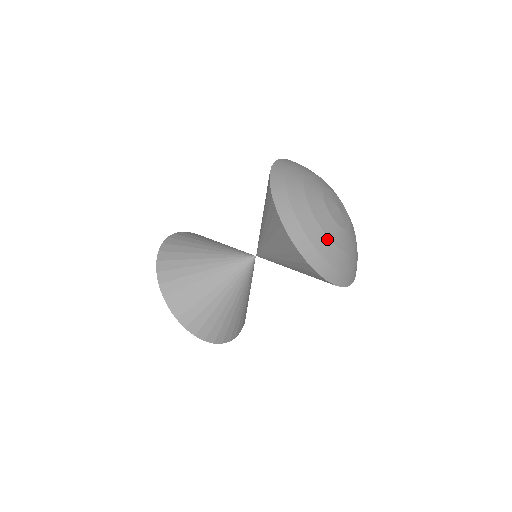
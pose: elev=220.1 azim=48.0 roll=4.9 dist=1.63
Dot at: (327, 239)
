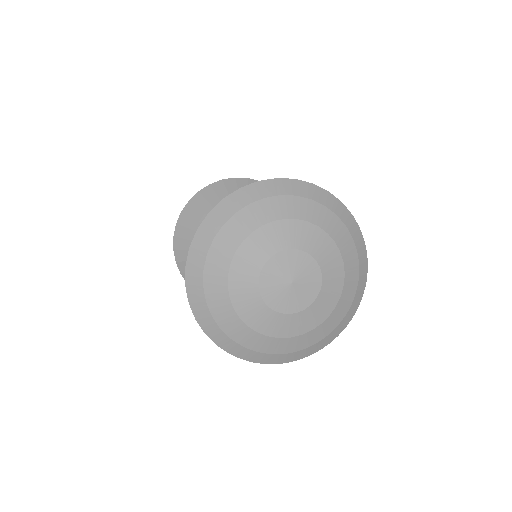
Dot at: (267, 338)
